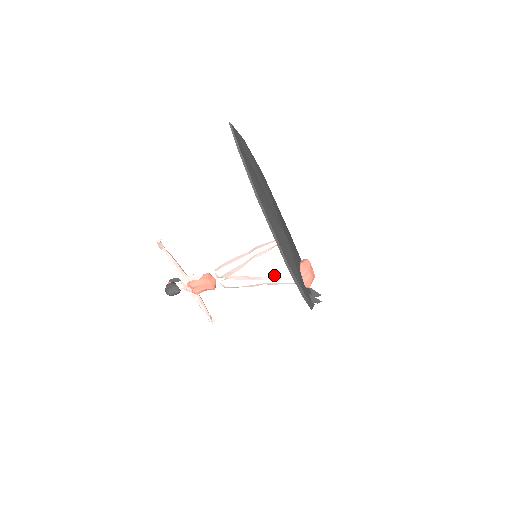
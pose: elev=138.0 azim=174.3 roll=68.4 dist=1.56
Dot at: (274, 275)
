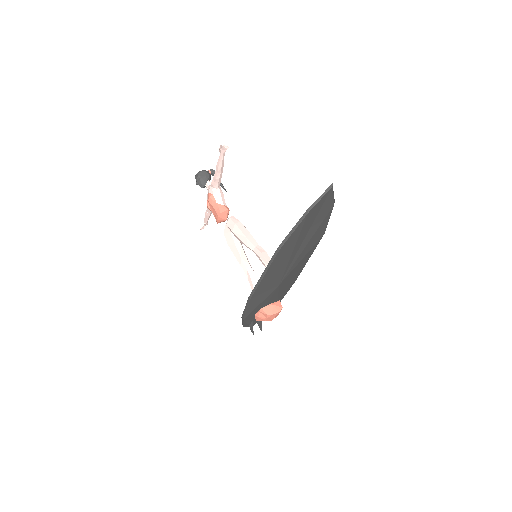
Dot at: occluded
